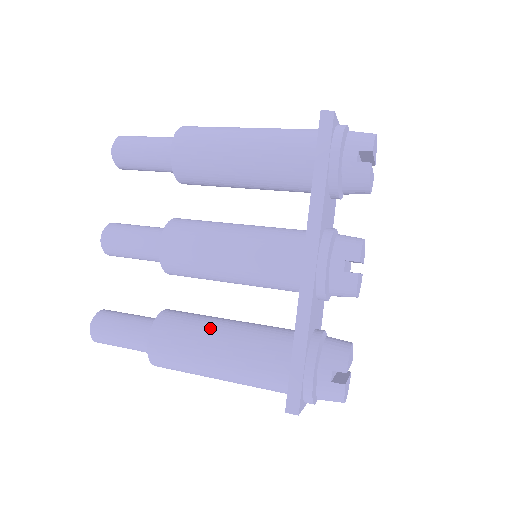
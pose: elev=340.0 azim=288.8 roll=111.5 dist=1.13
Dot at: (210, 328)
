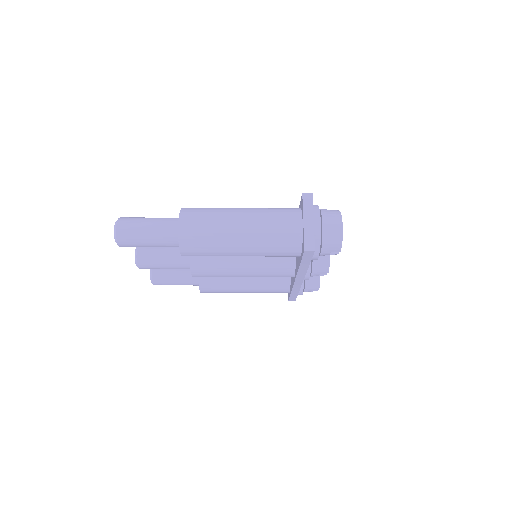
Dot at: (237, 283)
